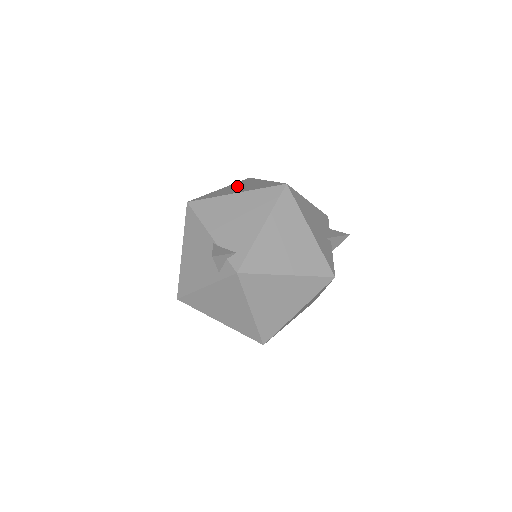
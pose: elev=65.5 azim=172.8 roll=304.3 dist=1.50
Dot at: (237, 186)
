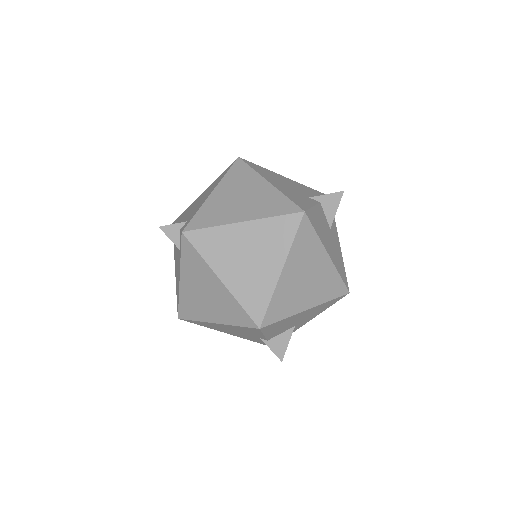
Dot at: occluded
